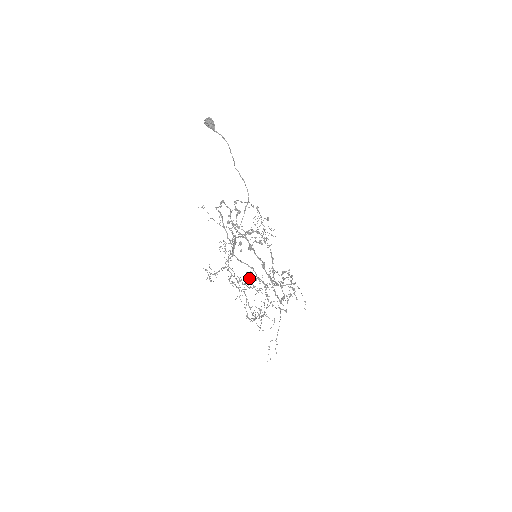
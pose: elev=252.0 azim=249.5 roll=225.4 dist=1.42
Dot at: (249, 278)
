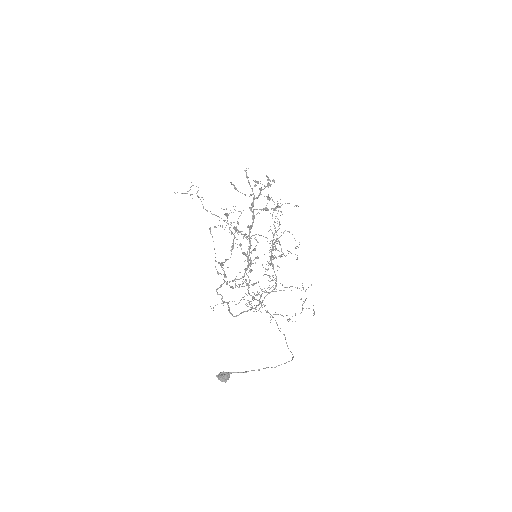
Dot at: (267, 270)
